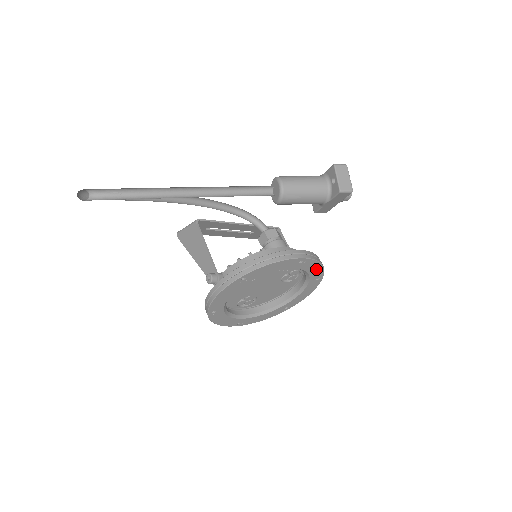
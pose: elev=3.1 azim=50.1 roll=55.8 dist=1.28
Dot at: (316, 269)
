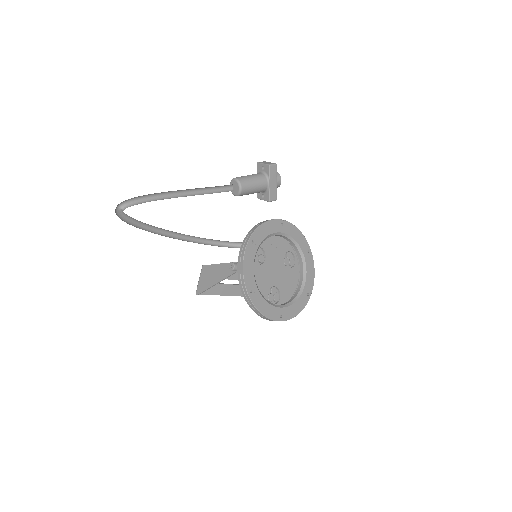
Dot at: (299, 236)
